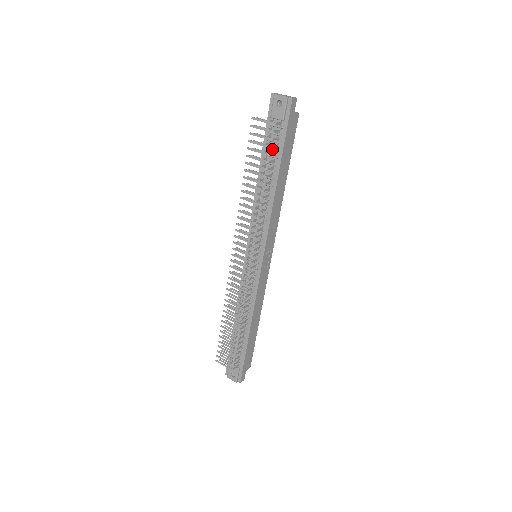
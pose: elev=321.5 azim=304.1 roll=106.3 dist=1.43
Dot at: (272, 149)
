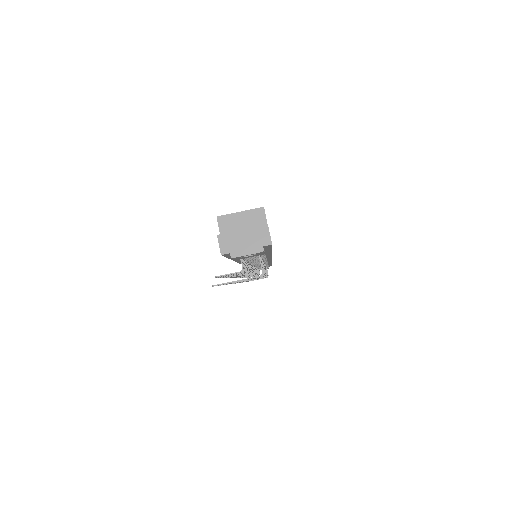
Dot at: (253, 258)
